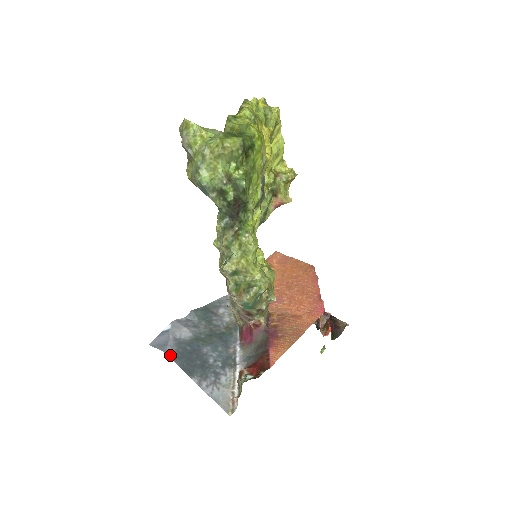
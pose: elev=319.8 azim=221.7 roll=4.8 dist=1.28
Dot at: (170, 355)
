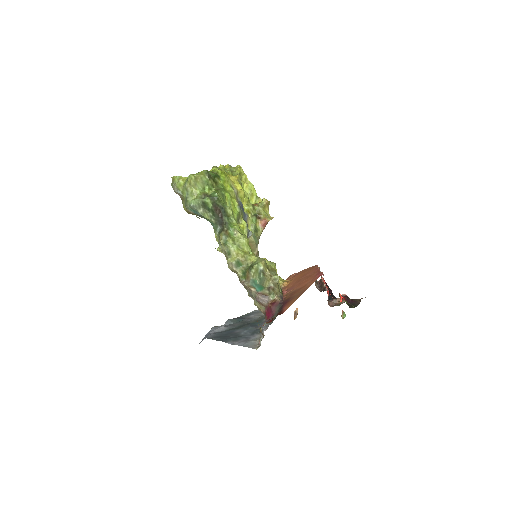
Dot at: (210, 338)
